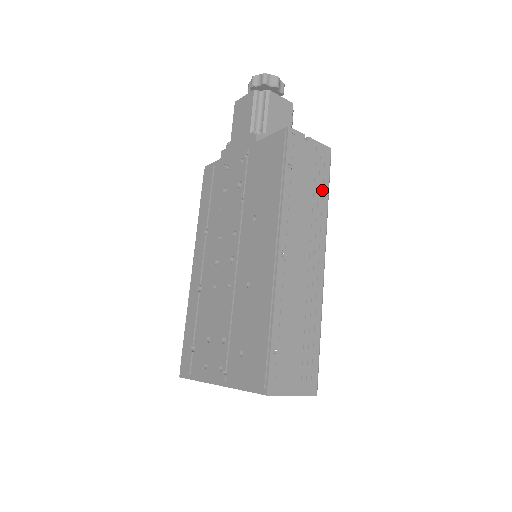
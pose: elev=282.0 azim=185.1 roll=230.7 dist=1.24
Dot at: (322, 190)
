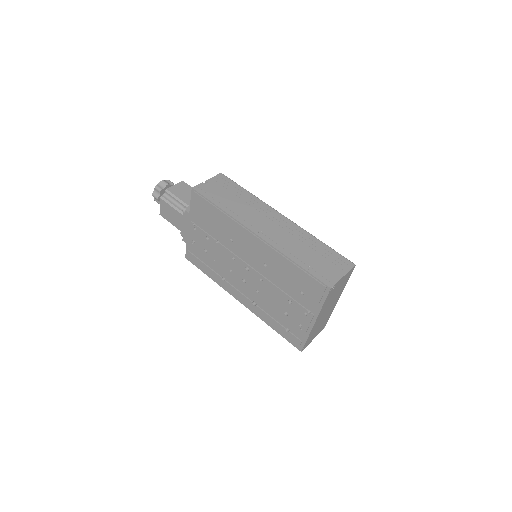
Dot at: (240, 192)
